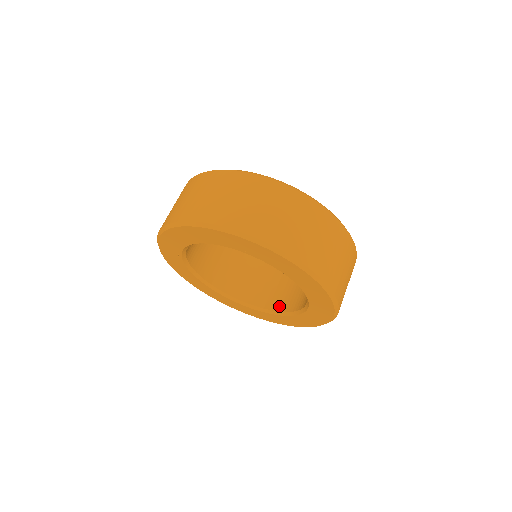
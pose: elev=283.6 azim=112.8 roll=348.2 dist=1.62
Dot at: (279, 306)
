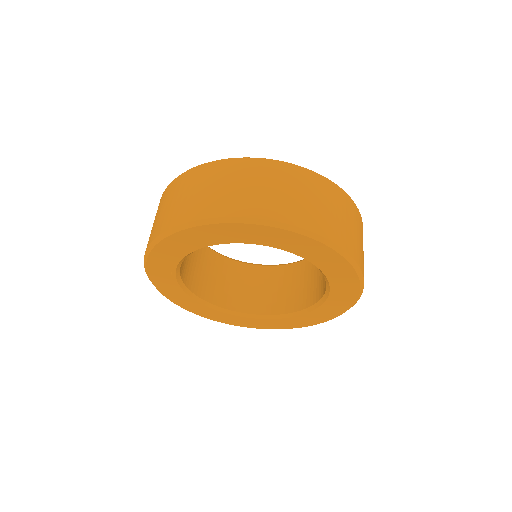
Dot at: (287, 308)
